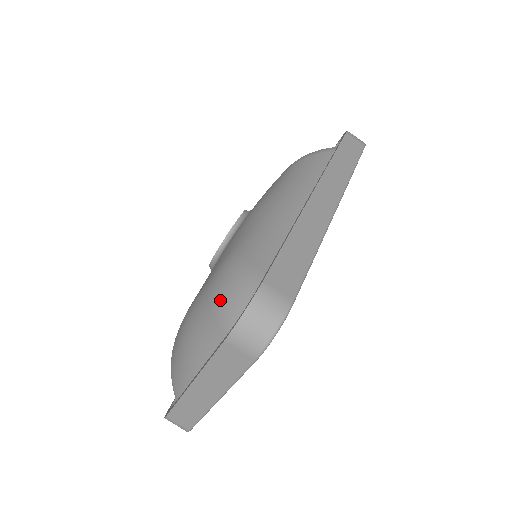
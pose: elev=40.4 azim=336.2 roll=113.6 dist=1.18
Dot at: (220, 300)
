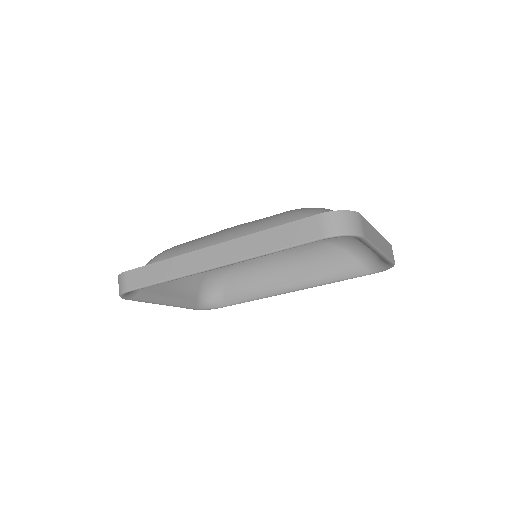
Dot at: occluded
